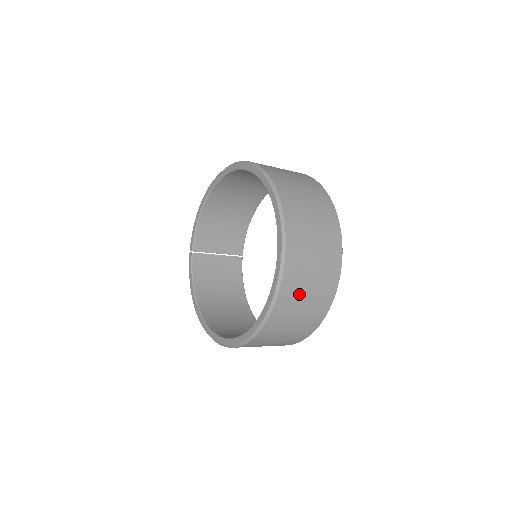
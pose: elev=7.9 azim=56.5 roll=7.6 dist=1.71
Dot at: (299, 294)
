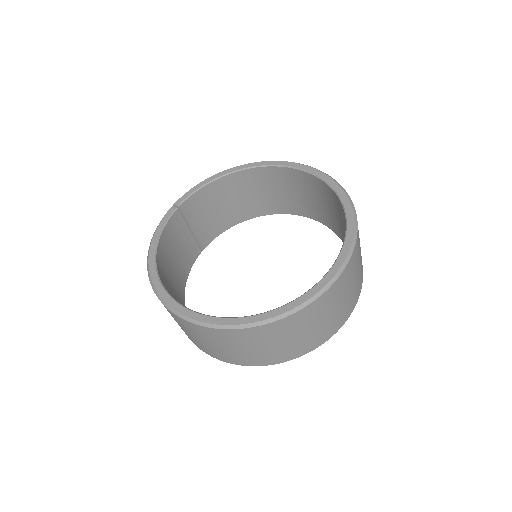
Dot at: (322, 313)
